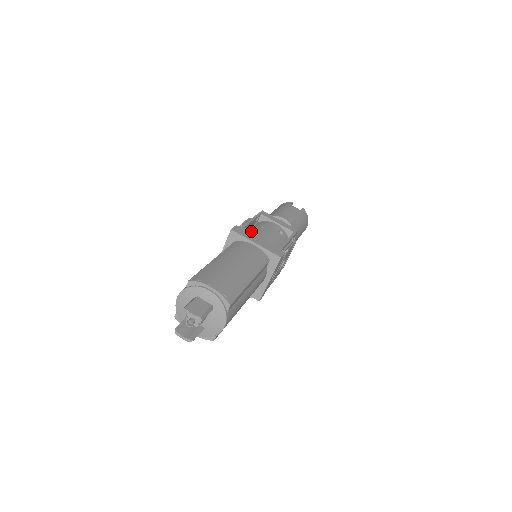
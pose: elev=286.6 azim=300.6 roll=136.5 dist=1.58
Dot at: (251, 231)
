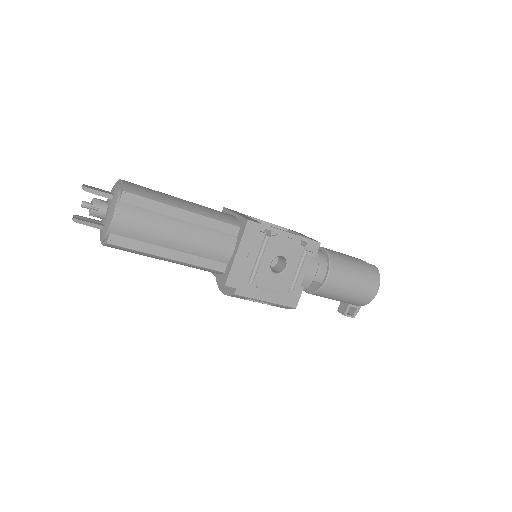
Dot at: occluded
